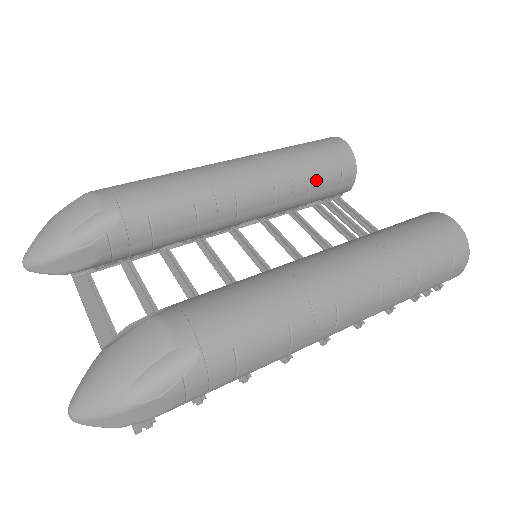
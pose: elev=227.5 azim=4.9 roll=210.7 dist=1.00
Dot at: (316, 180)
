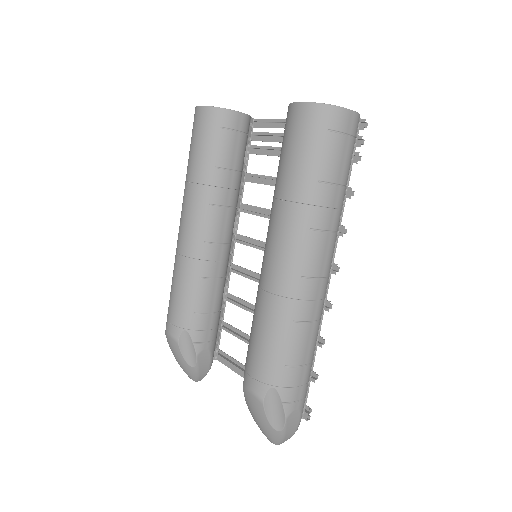
Dot at: (223, 161)
